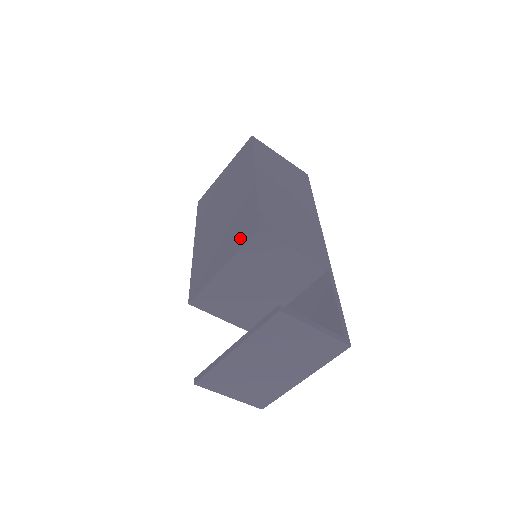
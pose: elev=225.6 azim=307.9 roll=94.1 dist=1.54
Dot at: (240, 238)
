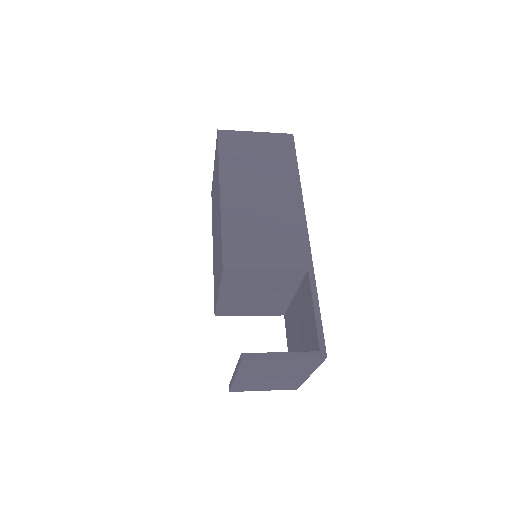
Dot at: (219, 268)
